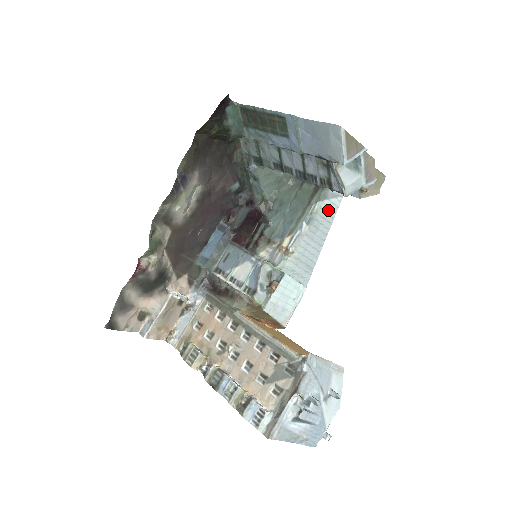
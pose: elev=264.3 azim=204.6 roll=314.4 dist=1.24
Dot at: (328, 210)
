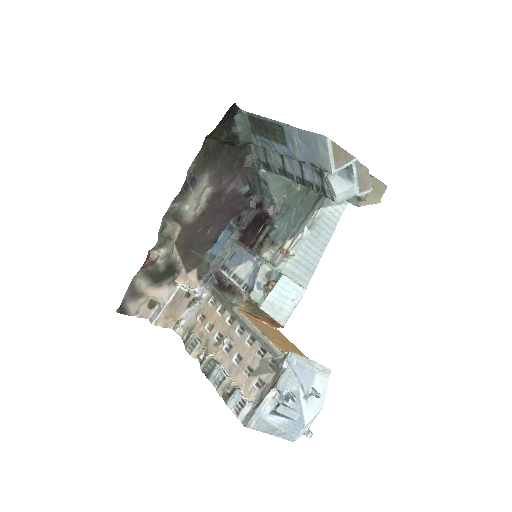
Dot at: (331, 216)
